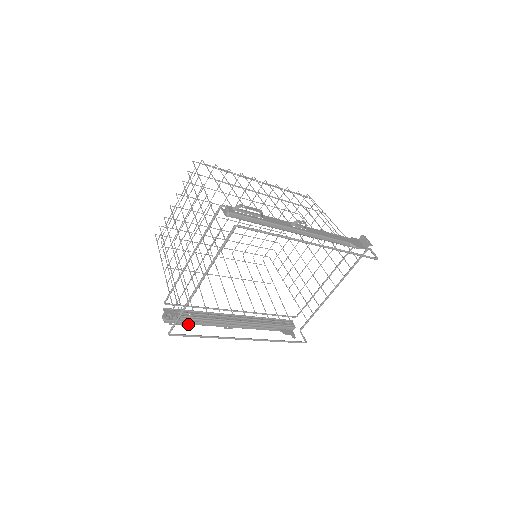
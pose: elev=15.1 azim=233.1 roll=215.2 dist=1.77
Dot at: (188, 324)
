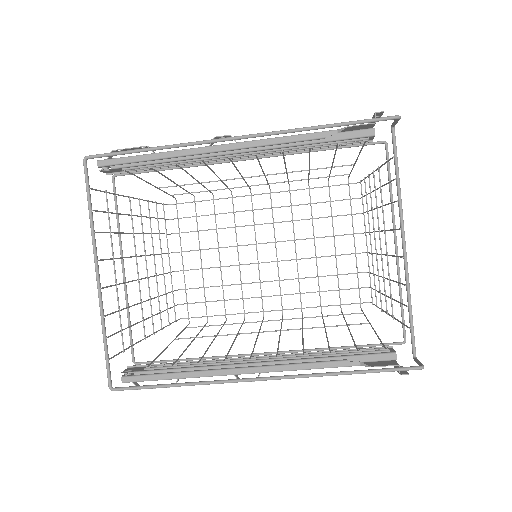
Dot at: occluded
